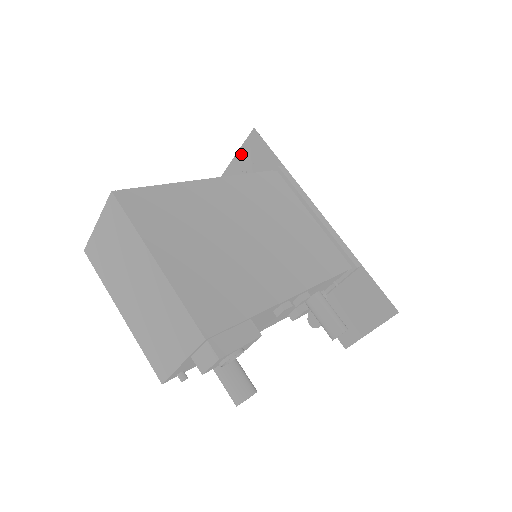
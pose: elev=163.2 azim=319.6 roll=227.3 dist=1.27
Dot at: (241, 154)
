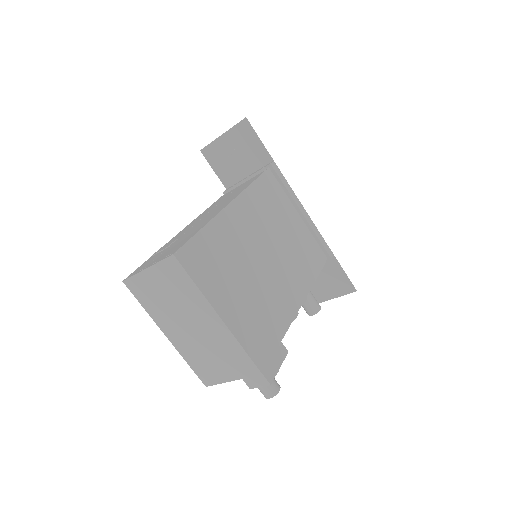
Dot at: (227, 137)
